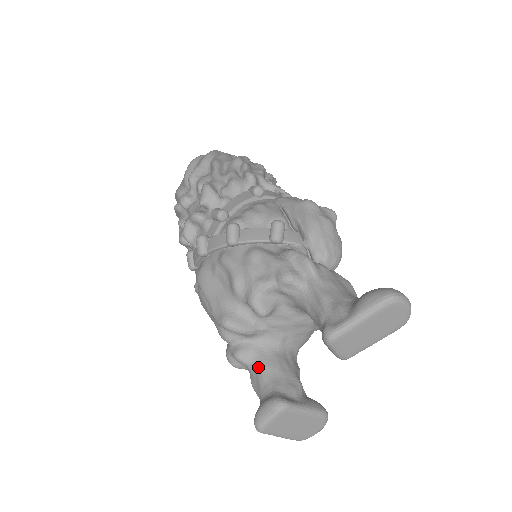
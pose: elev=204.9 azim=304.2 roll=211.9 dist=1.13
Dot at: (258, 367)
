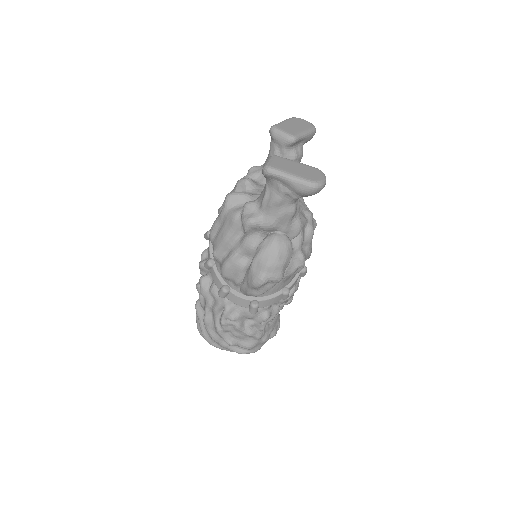
Dot at: (261, 194)
